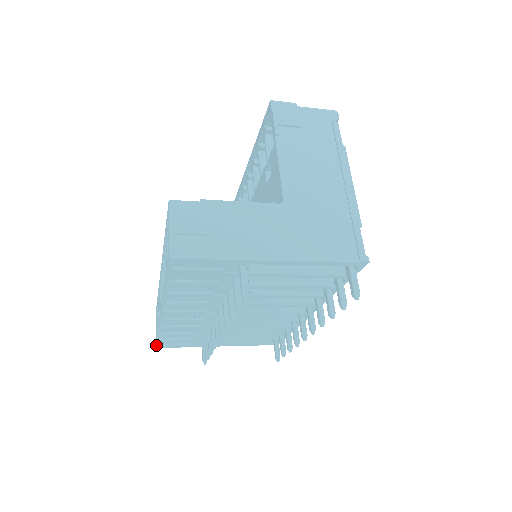
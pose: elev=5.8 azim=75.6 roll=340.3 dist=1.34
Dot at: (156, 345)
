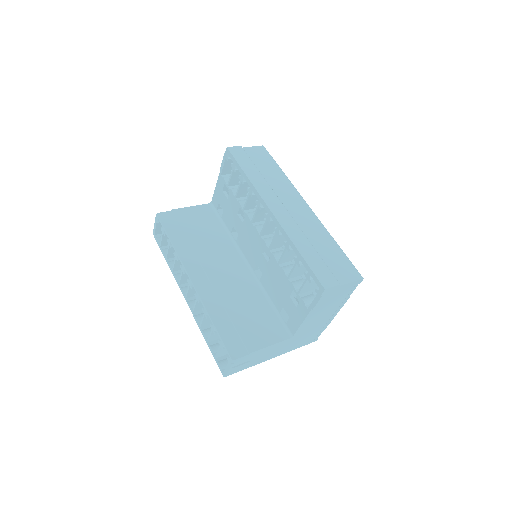
Dot at: (156, 240)
